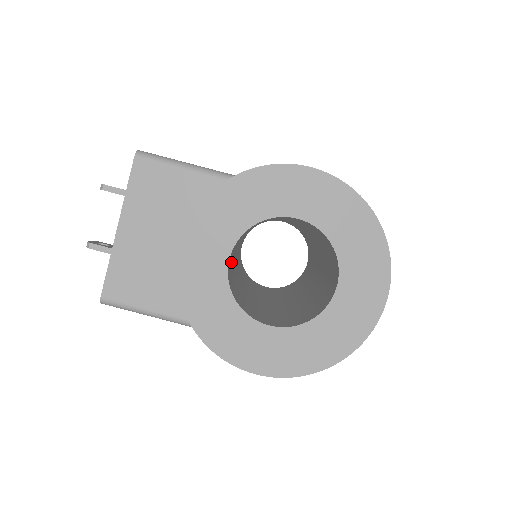
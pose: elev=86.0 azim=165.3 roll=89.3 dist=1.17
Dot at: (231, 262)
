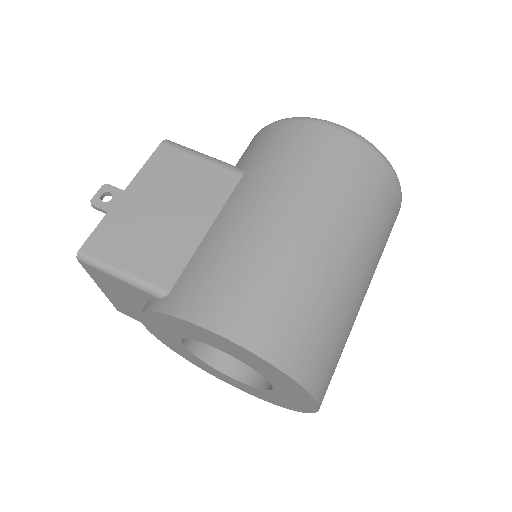
Dot at: occluded
